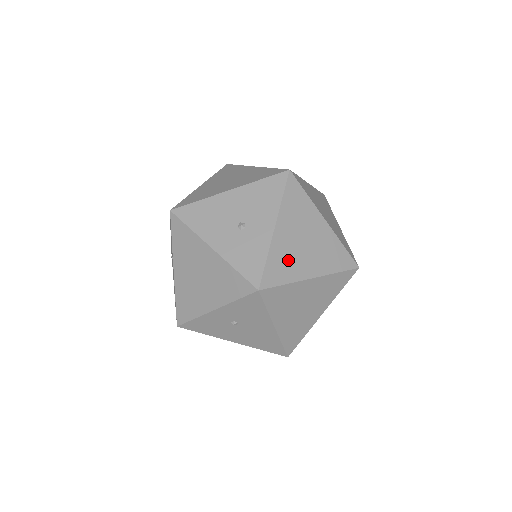
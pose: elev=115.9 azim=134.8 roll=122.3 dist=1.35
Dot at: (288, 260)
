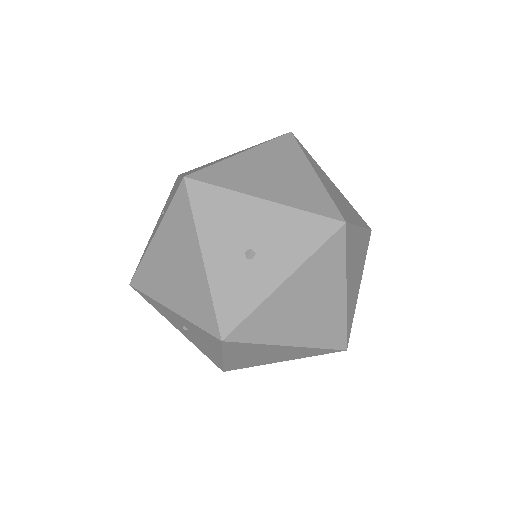
Dot at: (276, 320)
